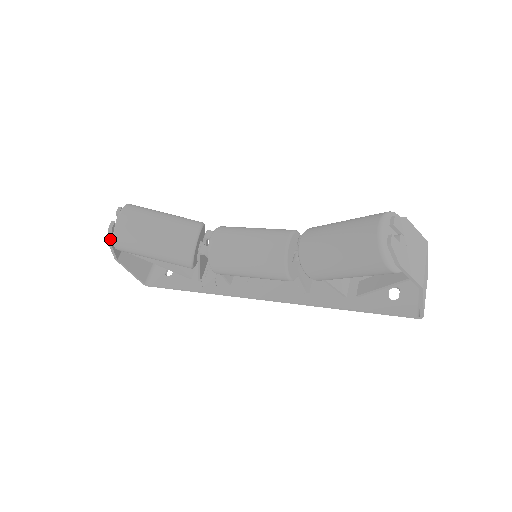
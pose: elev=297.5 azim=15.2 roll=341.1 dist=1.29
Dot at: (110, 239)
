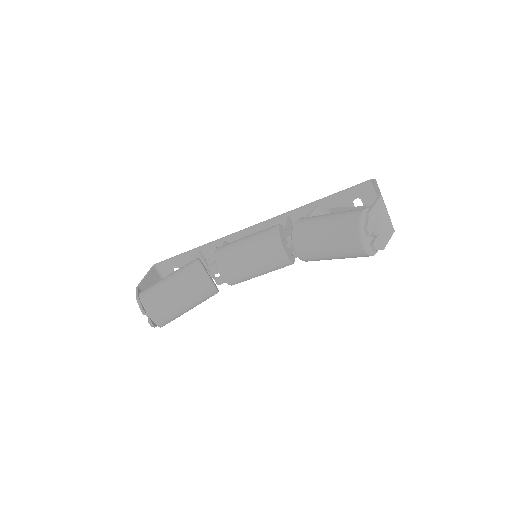
Dot at: (155, 326)
